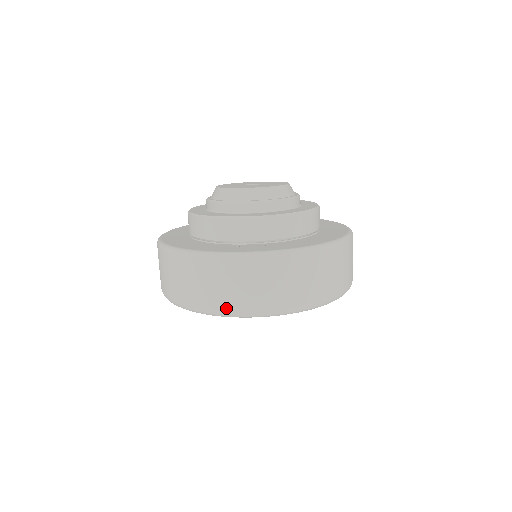
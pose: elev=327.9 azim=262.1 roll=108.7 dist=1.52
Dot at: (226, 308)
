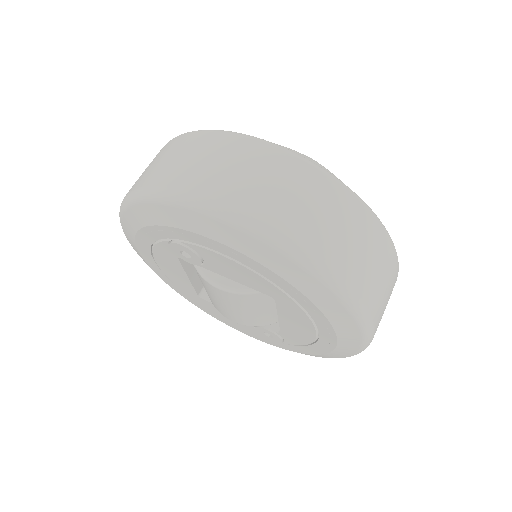
Dot at: (163, 184)
